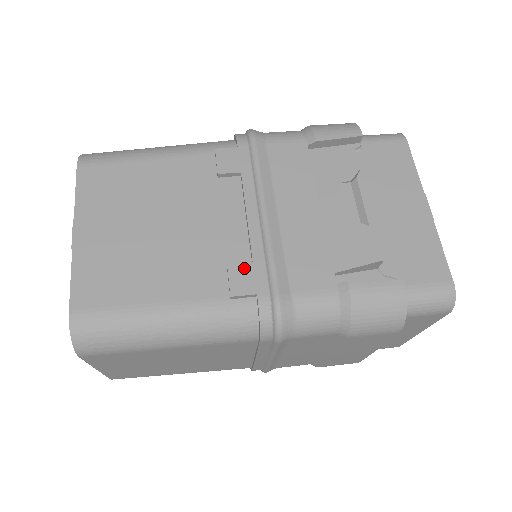
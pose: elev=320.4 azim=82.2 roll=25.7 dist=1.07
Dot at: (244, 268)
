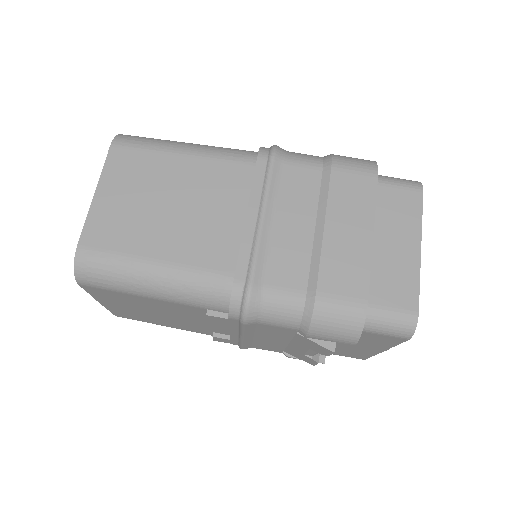
Dot at: (224, 339)
